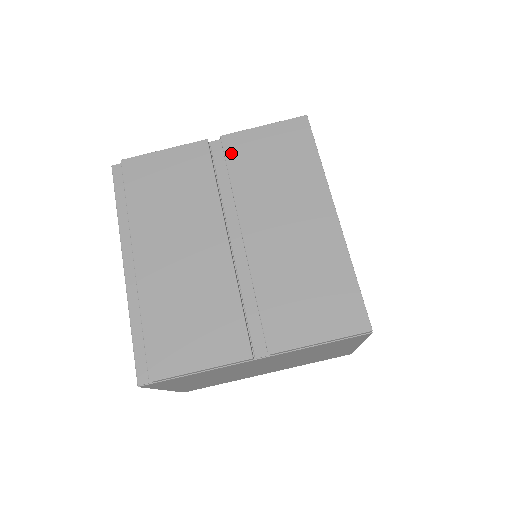
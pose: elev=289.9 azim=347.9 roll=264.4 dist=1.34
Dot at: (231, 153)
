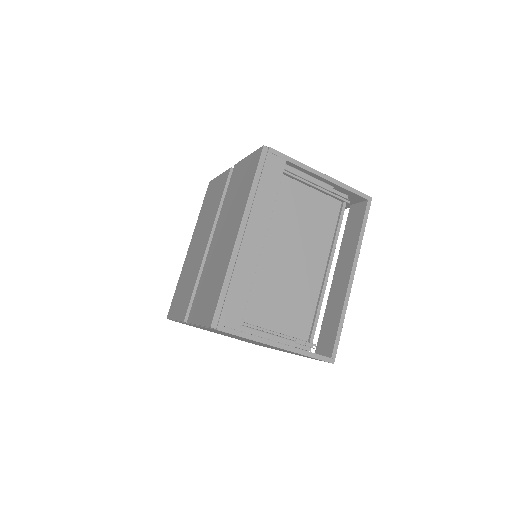
Dot at: (232, 178)
